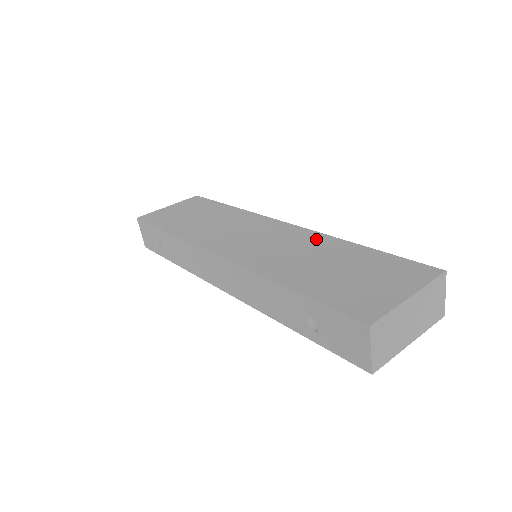
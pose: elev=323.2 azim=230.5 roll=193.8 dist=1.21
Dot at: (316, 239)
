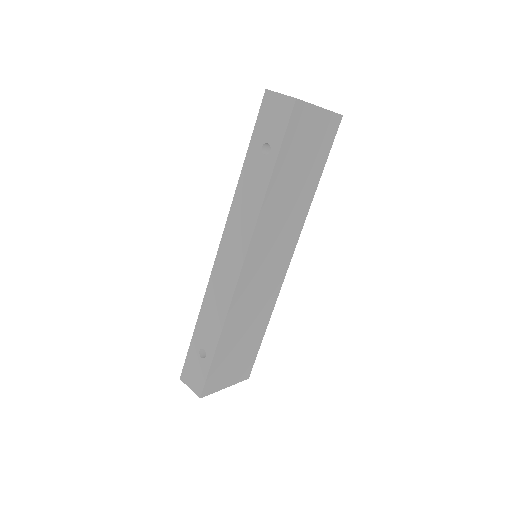
Dot at: occluded
